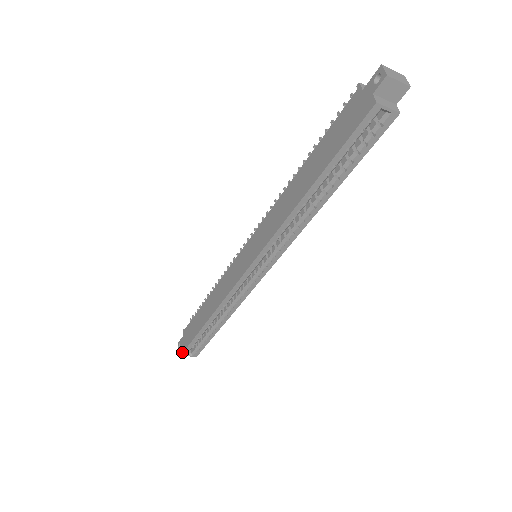
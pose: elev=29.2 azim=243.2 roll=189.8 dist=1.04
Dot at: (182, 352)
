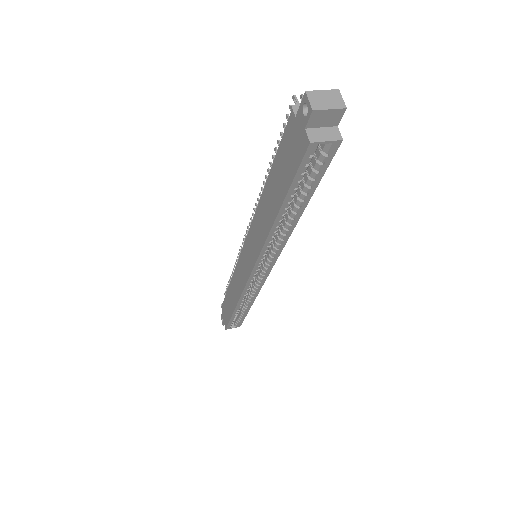
Dot at: (225, 328)
